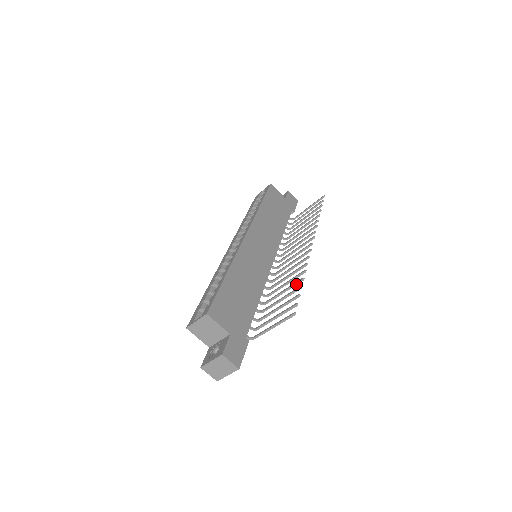
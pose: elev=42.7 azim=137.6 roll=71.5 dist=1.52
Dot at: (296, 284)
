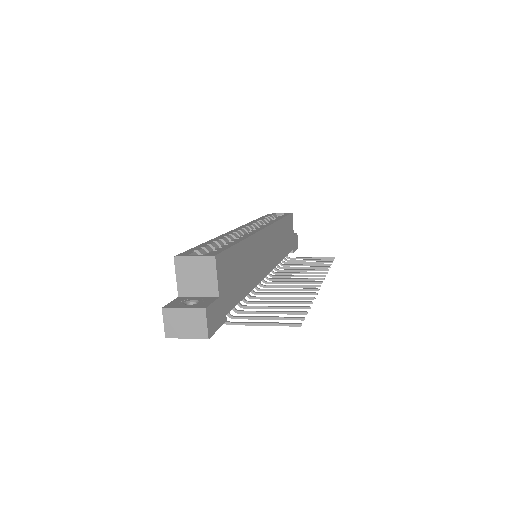
Dot at: (299, 303)
